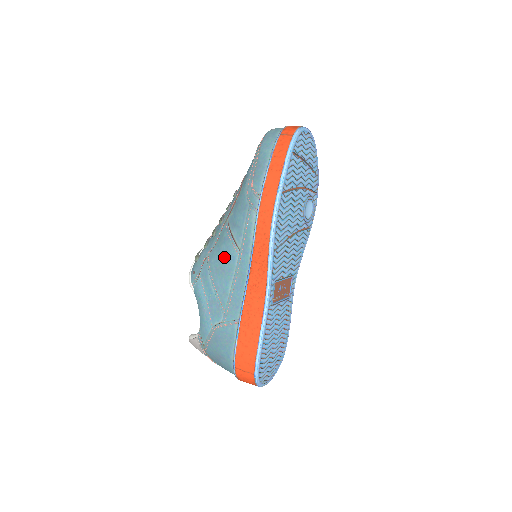
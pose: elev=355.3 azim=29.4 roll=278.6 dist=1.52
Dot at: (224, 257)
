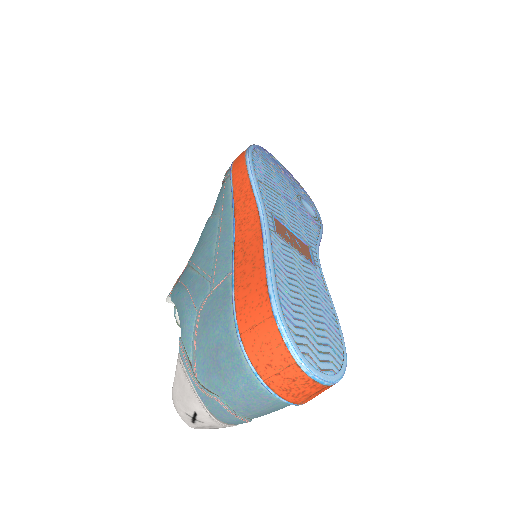
Dot at: (204, 234)
